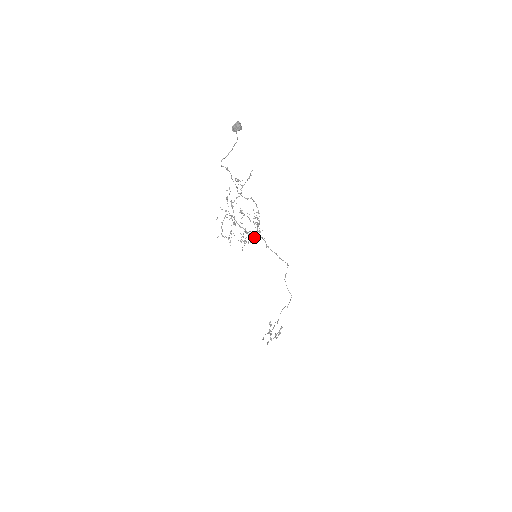
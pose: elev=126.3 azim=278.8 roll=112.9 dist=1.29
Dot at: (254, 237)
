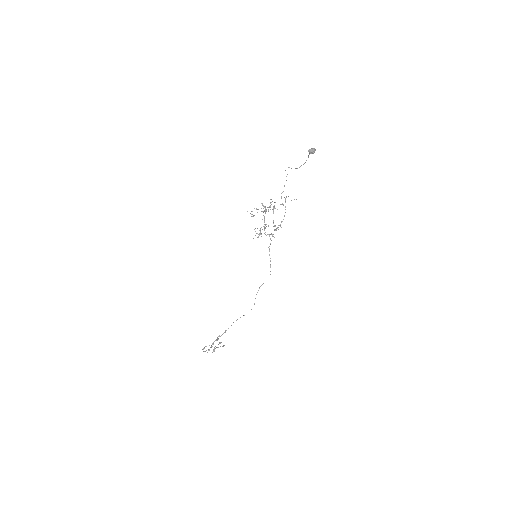
Dot at: occluded
